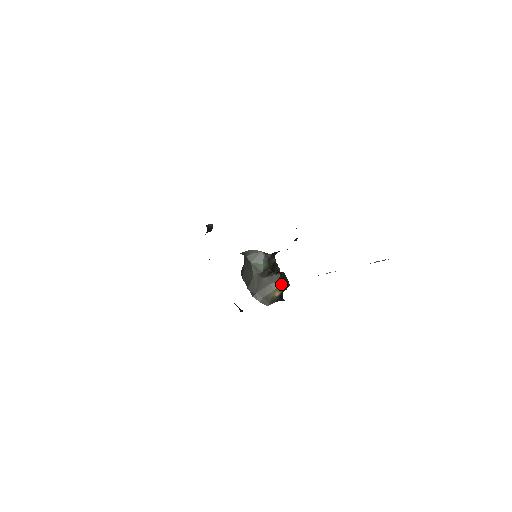
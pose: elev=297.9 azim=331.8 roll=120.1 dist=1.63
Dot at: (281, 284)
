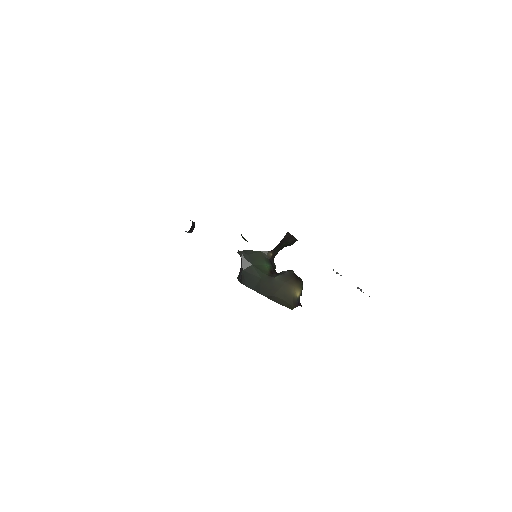
Dot at: (299, 280)
